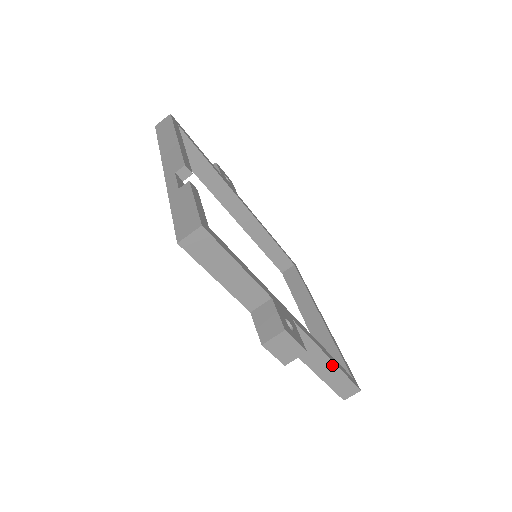
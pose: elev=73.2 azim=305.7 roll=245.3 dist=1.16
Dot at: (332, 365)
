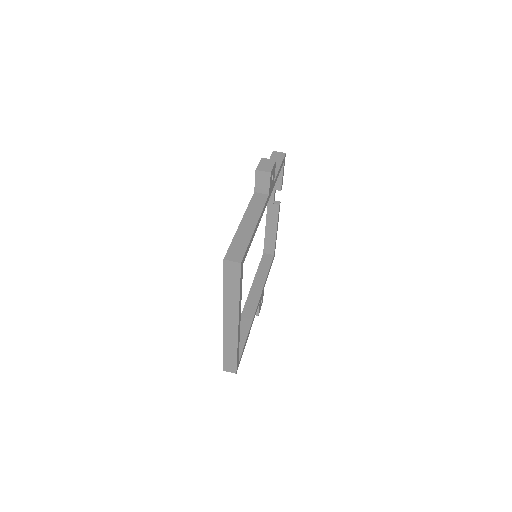
Dot at: (252, 230)
